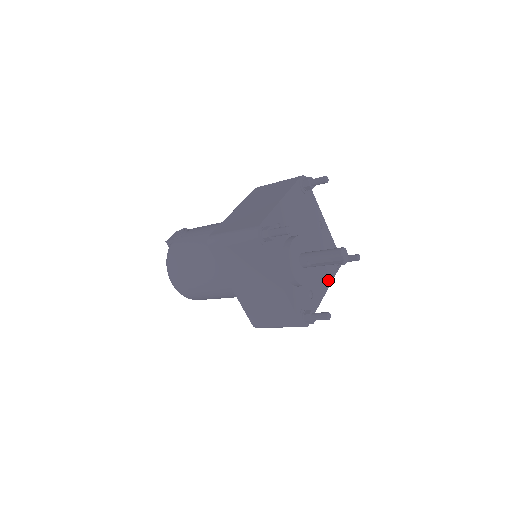
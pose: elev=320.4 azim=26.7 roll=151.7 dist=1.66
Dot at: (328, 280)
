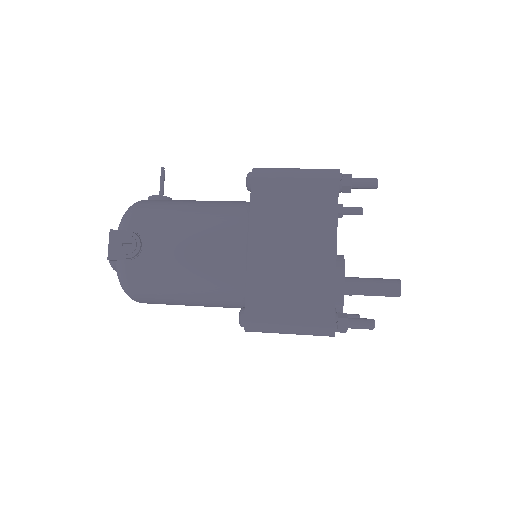
Dot at: occluded
